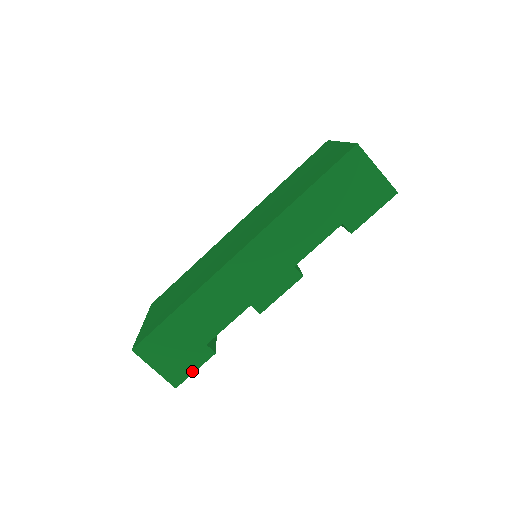
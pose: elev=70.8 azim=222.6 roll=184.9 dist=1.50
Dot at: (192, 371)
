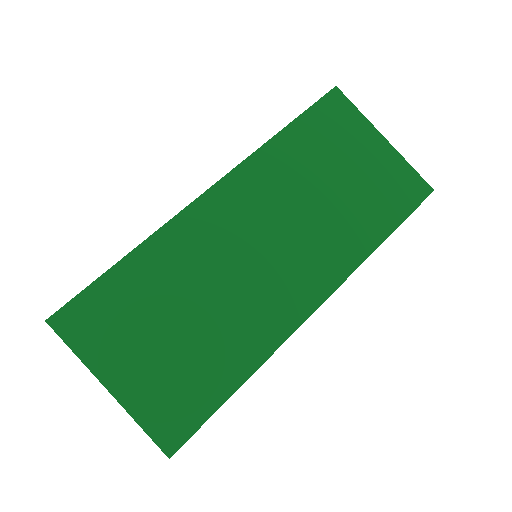
Dot at: occluded
